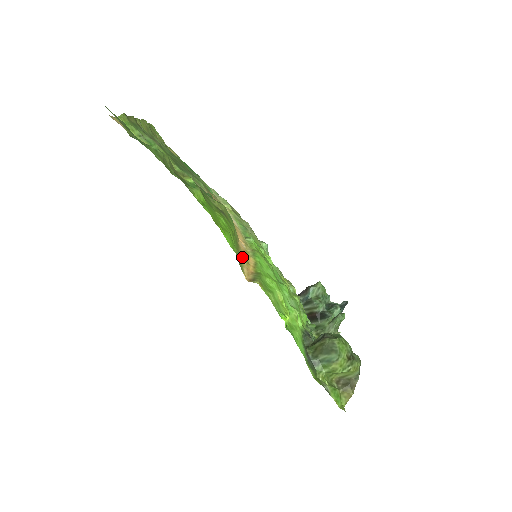
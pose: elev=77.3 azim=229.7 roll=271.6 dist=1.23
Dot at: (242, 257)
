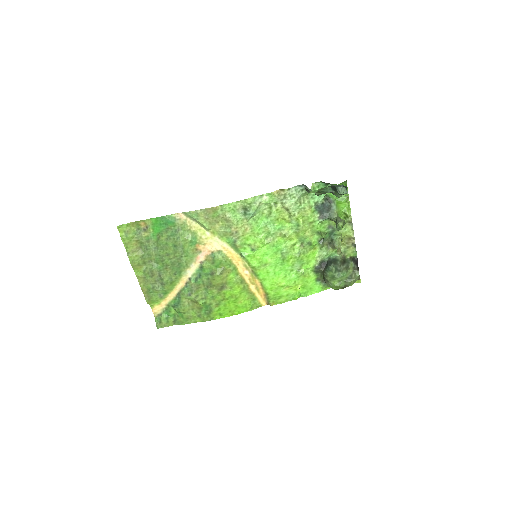
Dot at: (253, 292)
